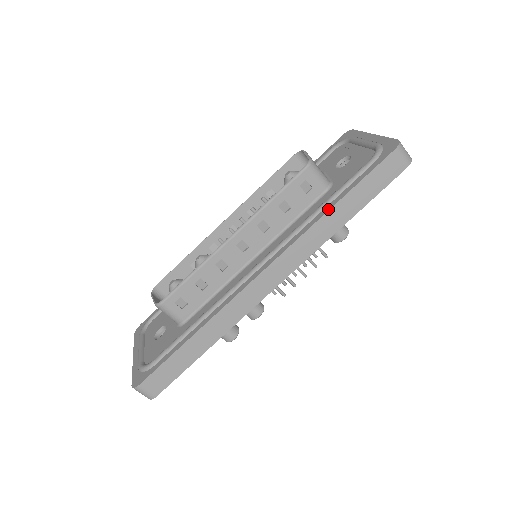
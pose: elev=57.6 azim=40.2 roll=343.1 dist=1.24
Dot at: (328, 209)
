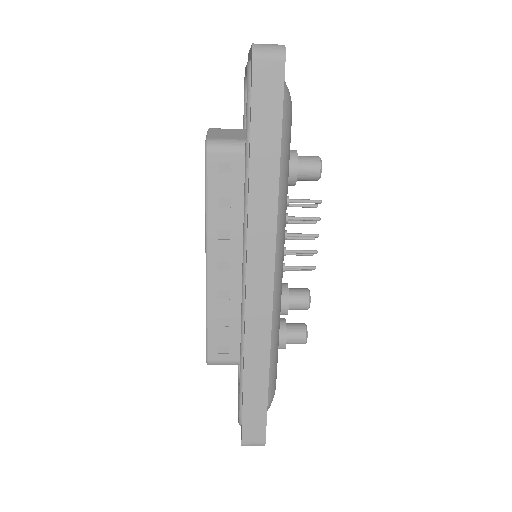
Dot at: (248, 177)
